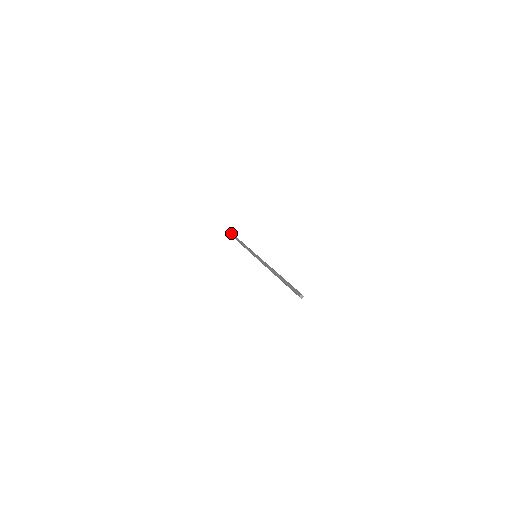
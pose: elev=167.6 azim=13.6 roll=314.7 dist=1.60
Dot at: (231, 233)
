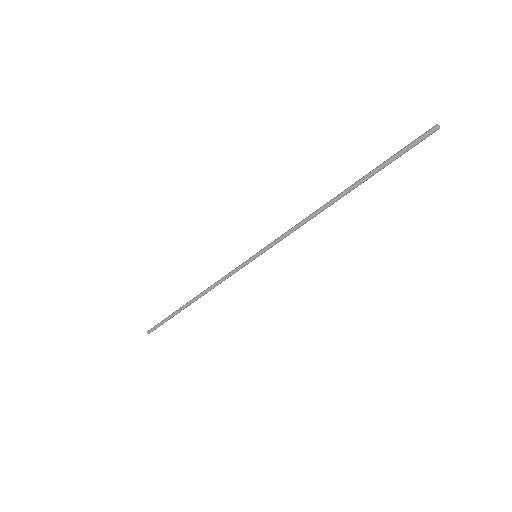
Dot at: (153, 328)
